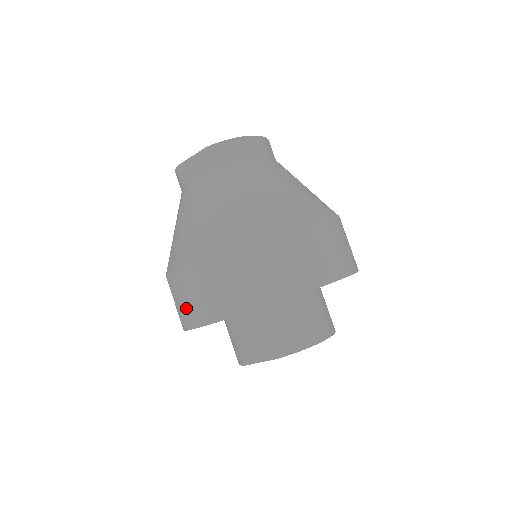
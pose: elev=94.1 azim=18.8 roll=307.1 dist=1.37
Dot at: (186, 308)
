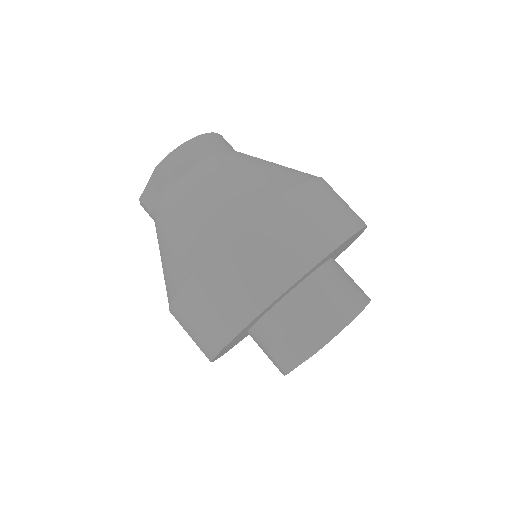
Dot at: (199, 338)
